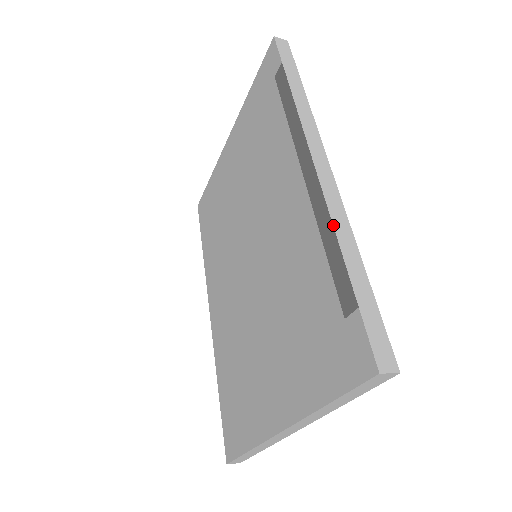
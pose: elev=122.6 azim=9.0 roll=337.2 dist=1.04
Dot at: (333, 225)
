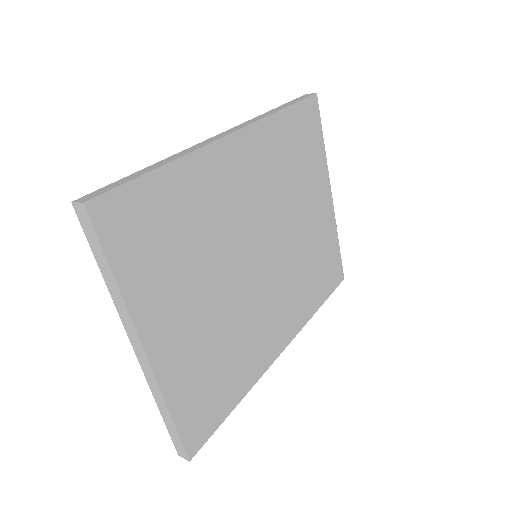
Dot at: (175, 154)
